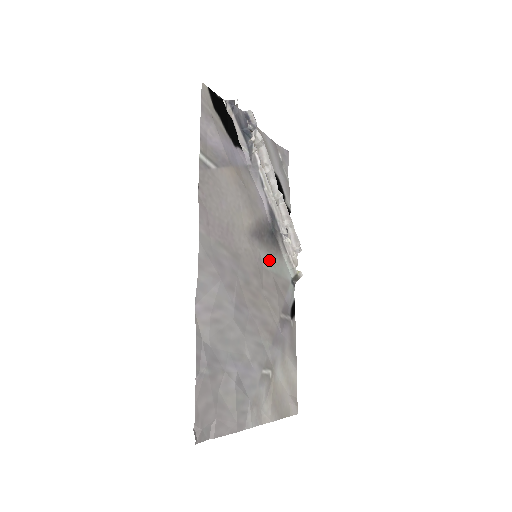
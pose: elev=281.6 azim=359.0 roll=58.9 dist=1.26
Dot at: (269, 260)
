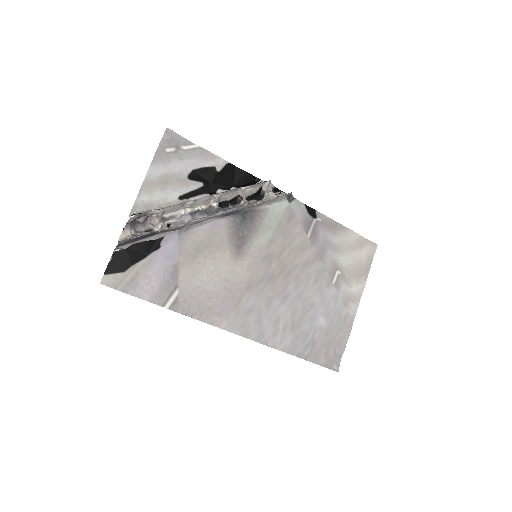
Dot at: (263, 234)
